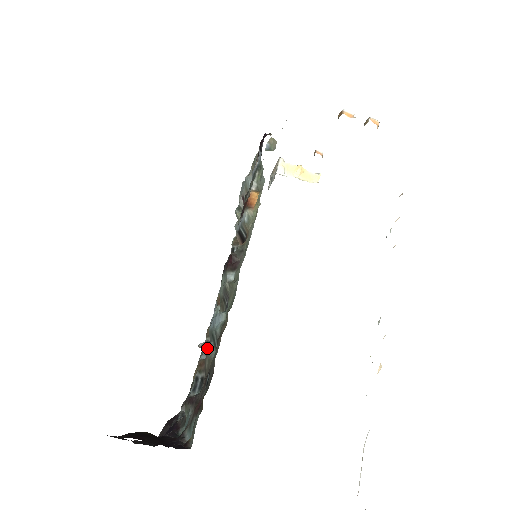
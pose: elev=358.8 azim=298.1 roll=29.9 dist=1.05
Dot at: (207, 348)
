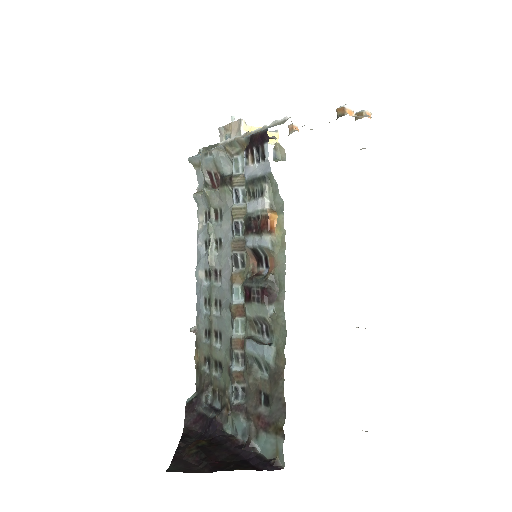
Dot at: (249, 368)
